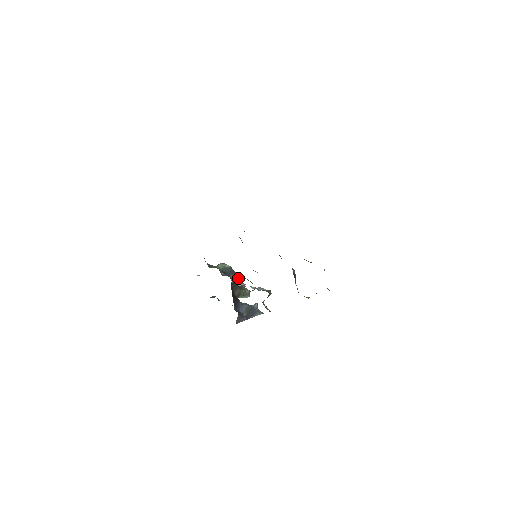
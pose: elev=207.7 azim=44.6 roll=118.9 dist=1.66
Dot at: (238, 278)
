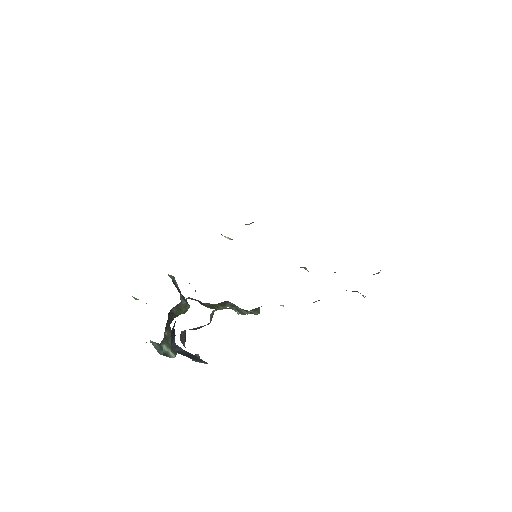
Dot at: (188, 304)
